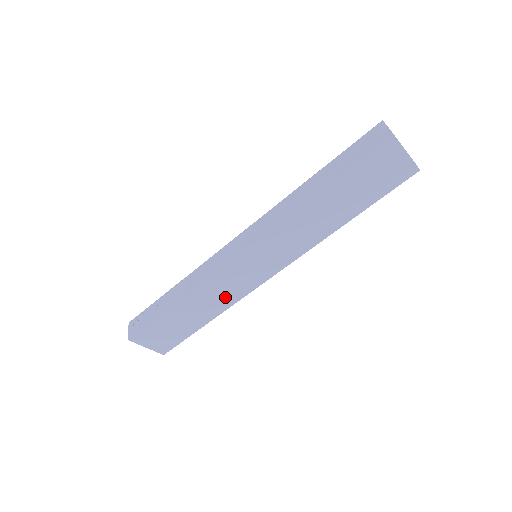
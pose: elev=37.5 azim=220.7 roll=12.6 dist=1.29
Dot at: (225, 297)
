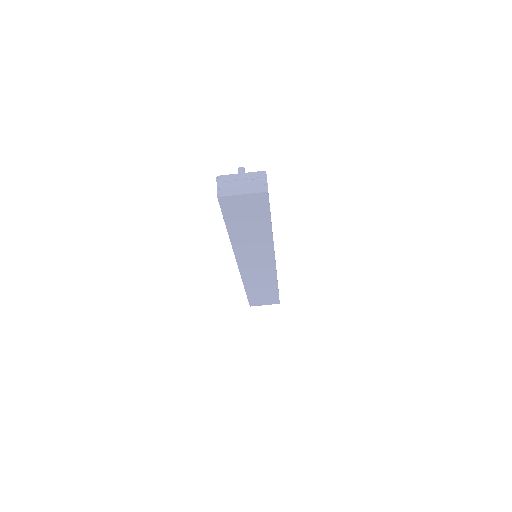
Dot at: (266, 279)
